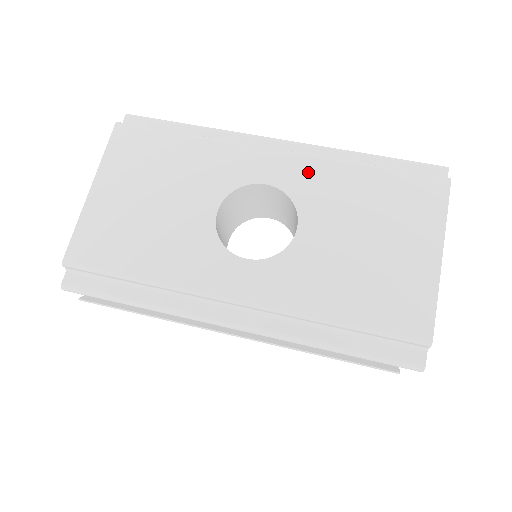
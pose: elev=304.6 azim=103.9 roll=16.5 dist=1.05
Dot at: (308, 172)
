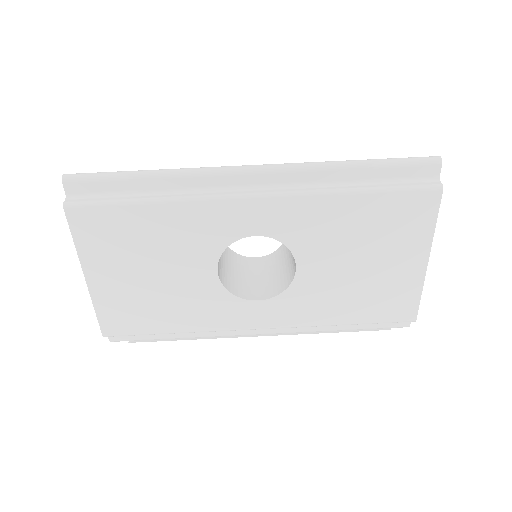
Dot at: (295, 214)
